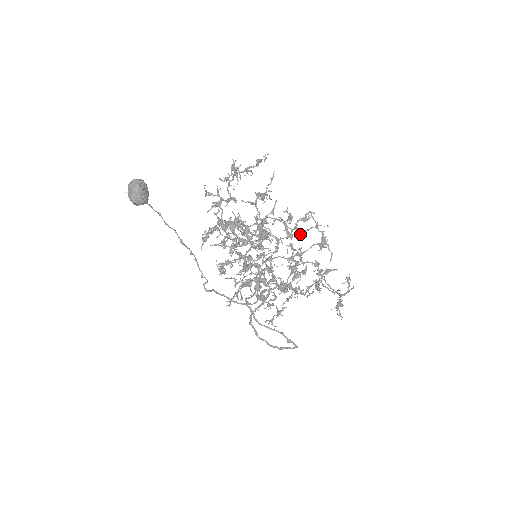
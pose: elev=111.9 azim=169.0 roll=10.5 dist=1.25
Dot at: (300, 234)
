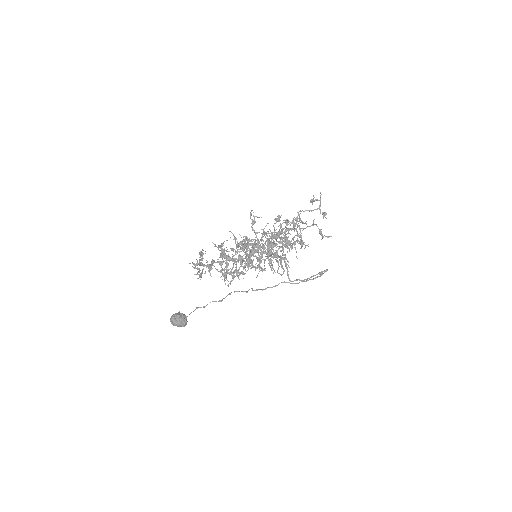
Dot at: (261, 233)
